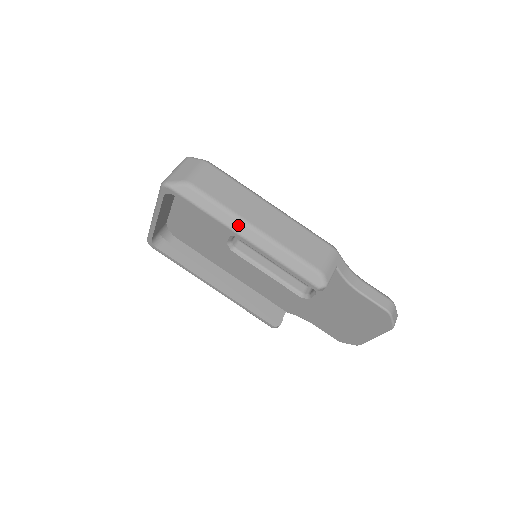
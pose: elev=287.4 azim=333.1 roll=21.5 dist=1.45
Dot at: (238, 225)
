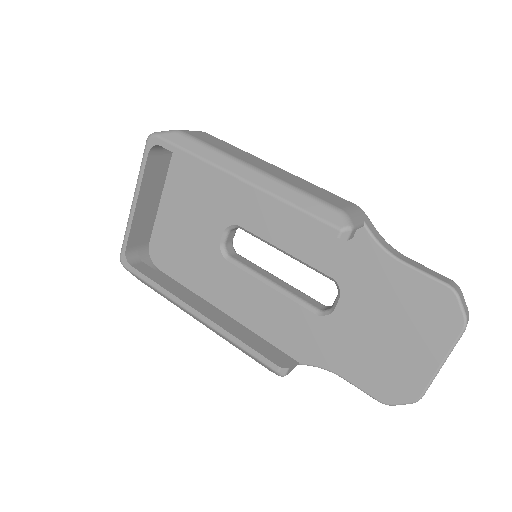
Dot at: (232, 164)
